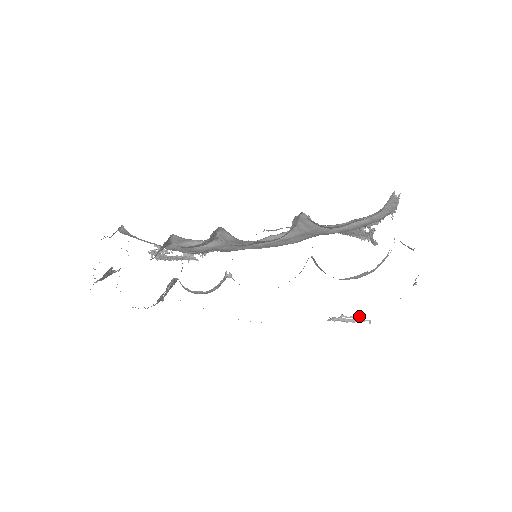
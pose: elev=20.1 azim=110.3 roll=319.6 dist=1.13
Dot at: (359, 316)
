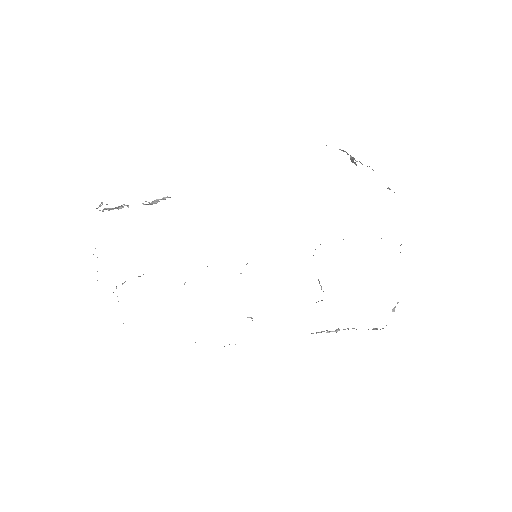
Dot at: occluded
